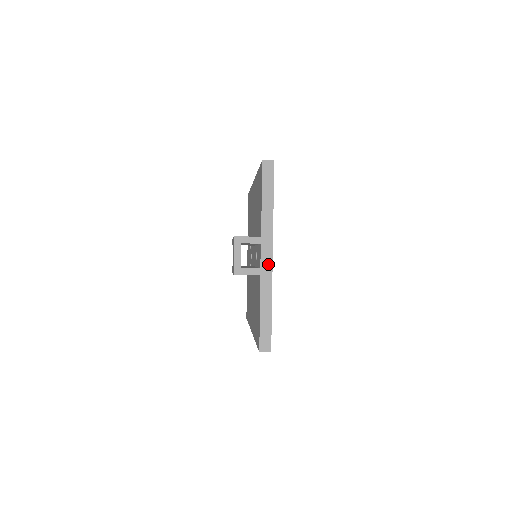
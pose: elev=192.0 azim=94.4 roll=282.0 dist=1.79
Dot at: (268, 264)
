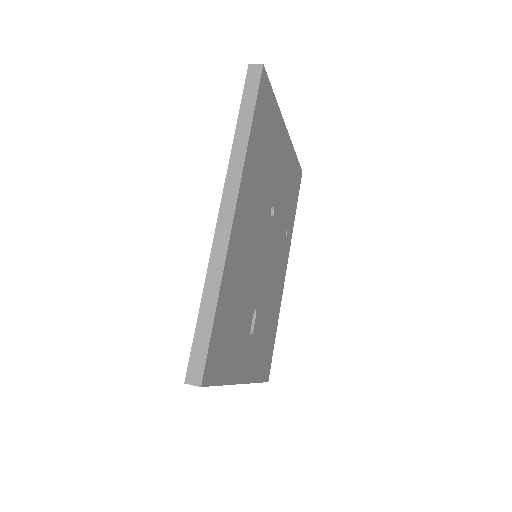
Dot at: occluded
